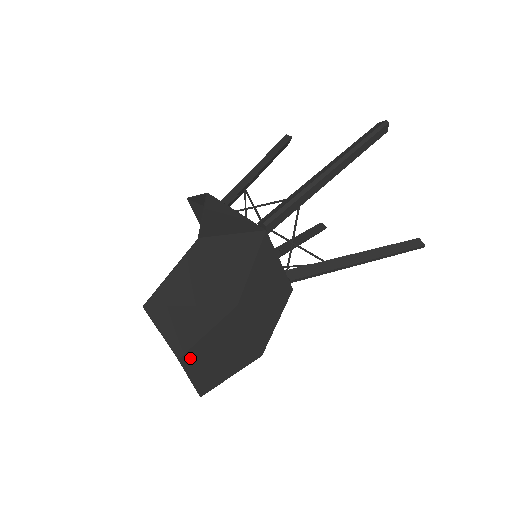
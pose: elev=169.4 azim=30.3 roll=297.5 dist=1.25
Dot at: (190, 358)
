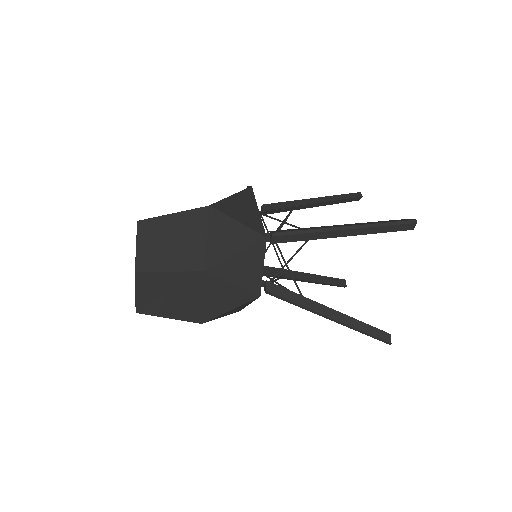
Dot at: (144, 279)
